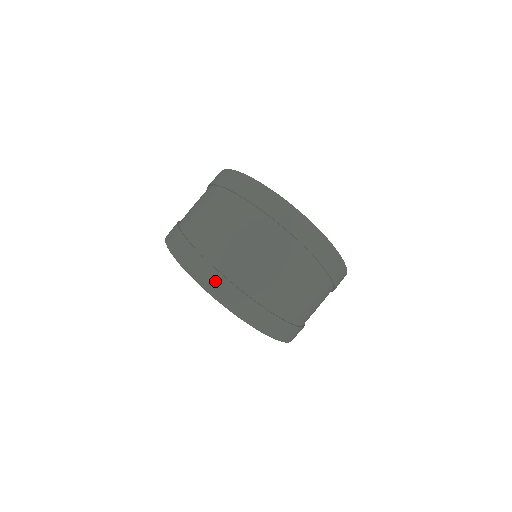
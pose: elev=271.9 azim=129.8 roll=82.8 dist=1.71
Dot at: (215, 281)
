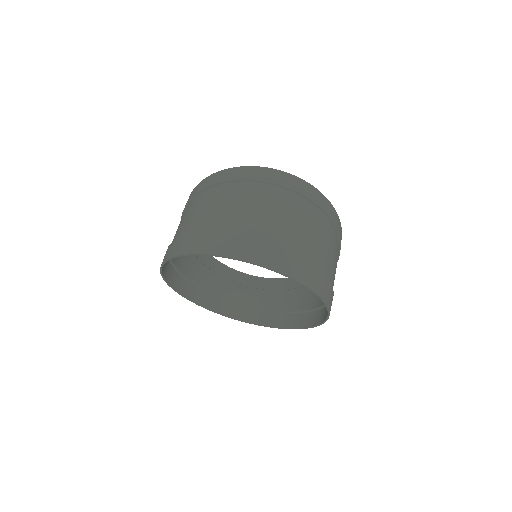
Dot at: (252, 249)
